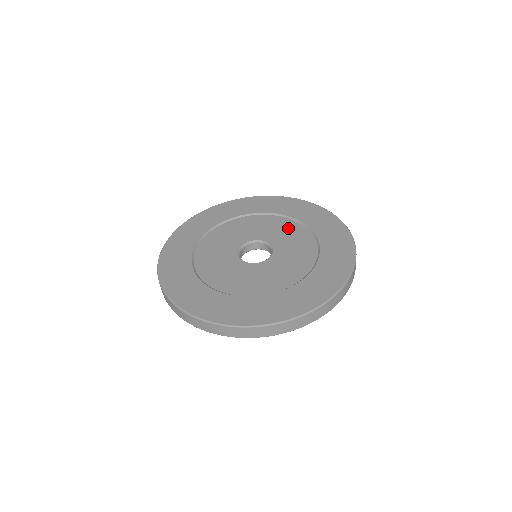
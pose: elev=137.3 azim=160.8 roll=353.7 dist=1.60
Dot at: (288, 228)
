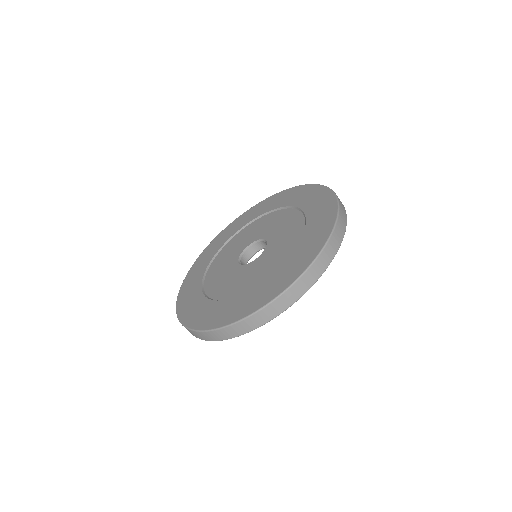
Dot at: (244, 234)
